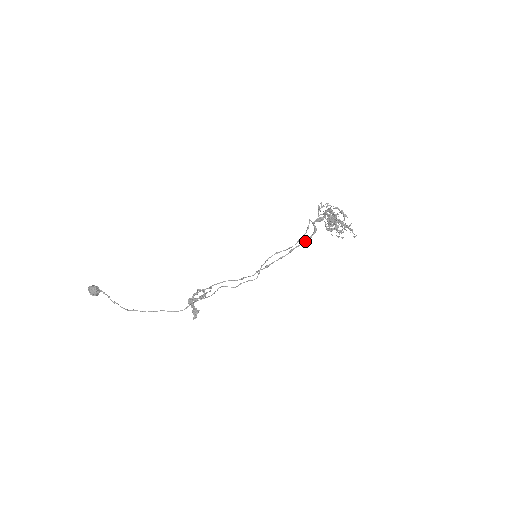
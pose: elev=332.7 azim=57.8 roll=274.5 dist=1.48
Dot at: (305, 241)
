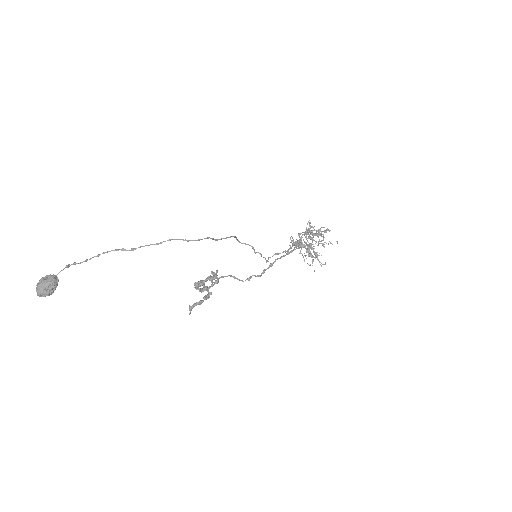
Dot at: (297, 246)
